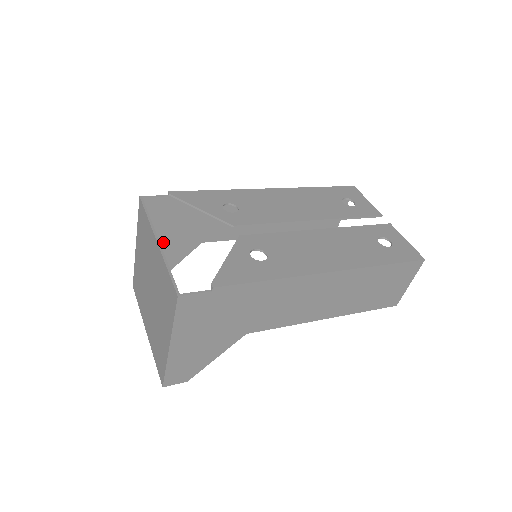
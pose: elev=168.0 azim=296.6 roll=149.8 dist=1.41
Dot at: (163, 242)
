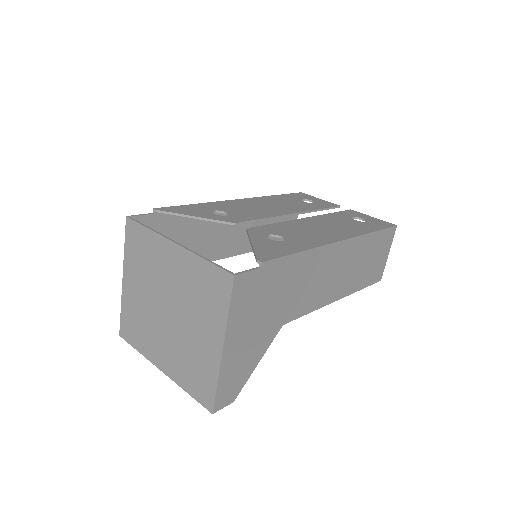
Dot at: occluded
